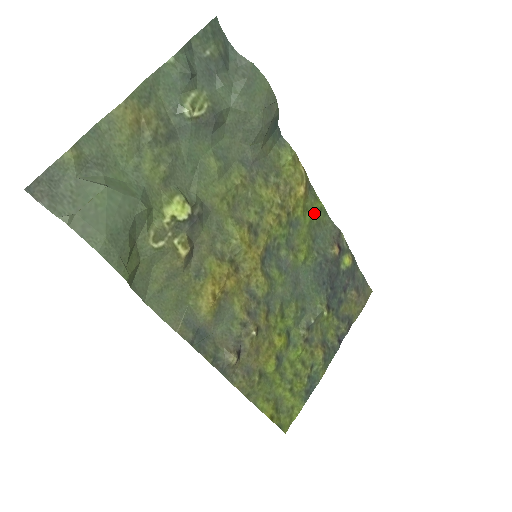
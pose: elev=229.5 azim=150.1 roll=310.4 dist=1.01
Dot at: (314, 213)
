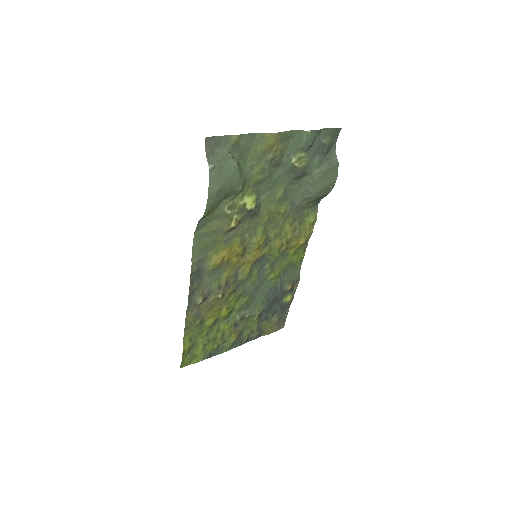
Dot at: (297, 258)
